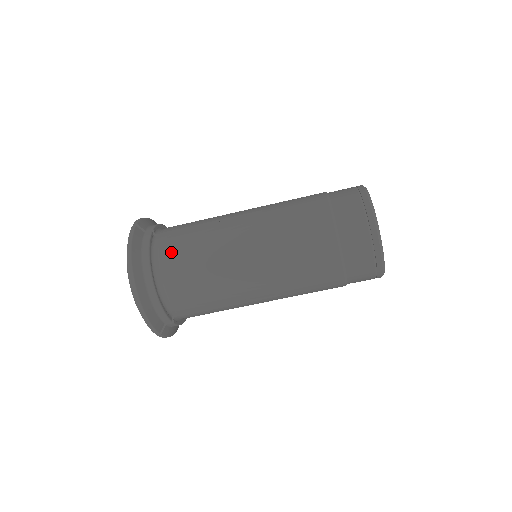
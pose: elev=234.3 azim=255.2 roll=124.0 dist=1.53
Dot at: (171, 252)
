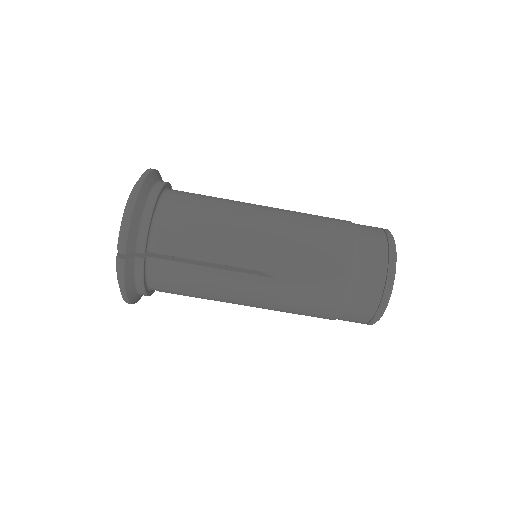
Dot at: (186, 193)
